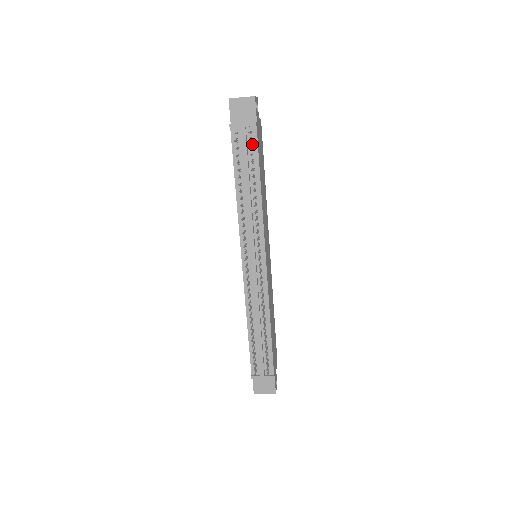
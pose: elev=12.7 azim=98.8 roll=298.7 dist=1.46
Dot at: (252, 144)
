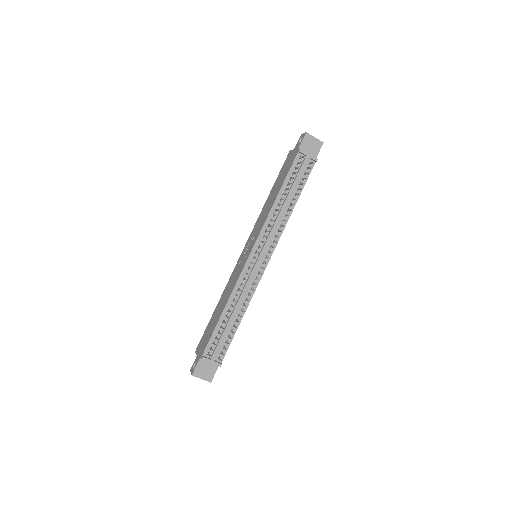
Dot at: (306, 172)
